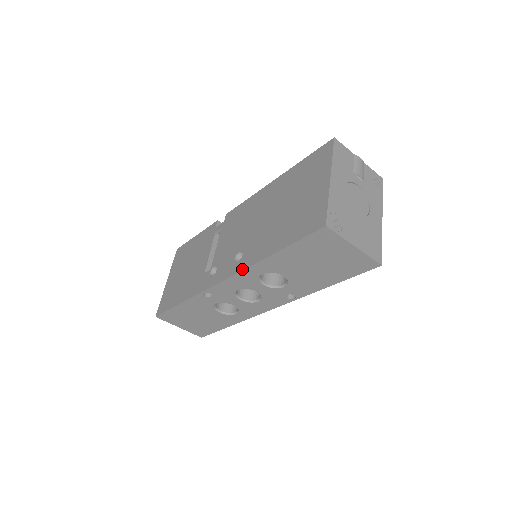
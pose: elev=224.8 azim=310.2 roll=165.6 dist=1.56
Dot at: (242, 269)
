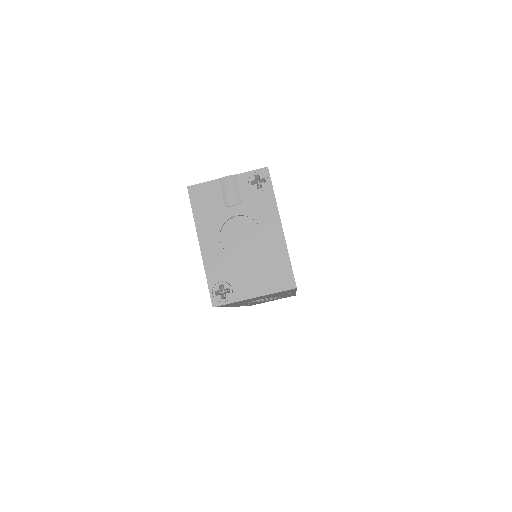
Dot at: occluded
